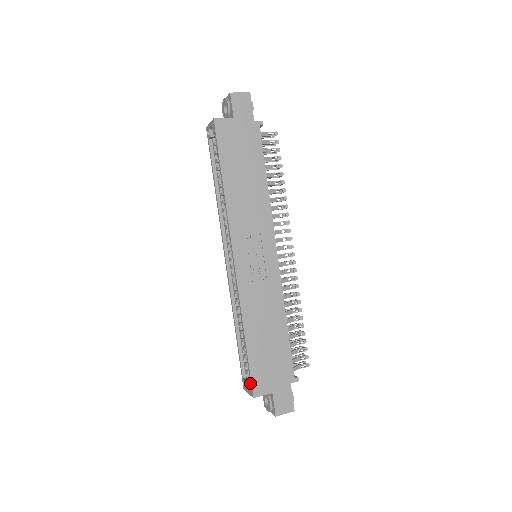
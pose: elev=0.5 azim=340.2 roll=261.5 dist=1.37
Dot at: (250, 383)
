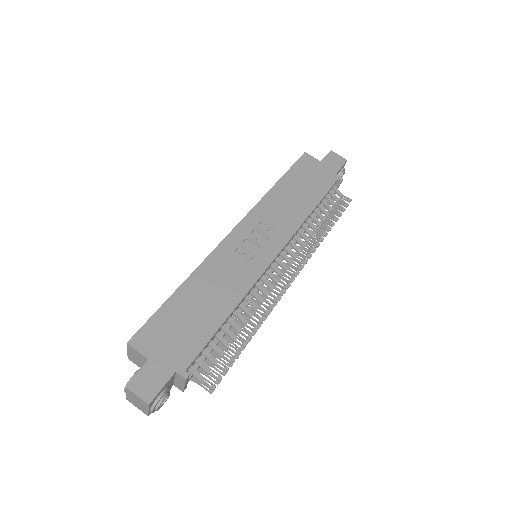
Dot at: (140, 330)
